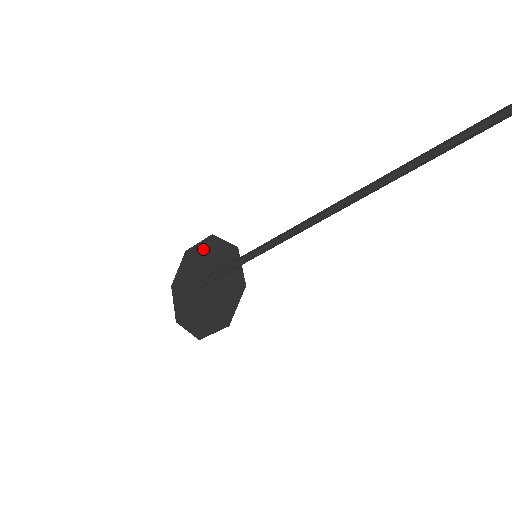
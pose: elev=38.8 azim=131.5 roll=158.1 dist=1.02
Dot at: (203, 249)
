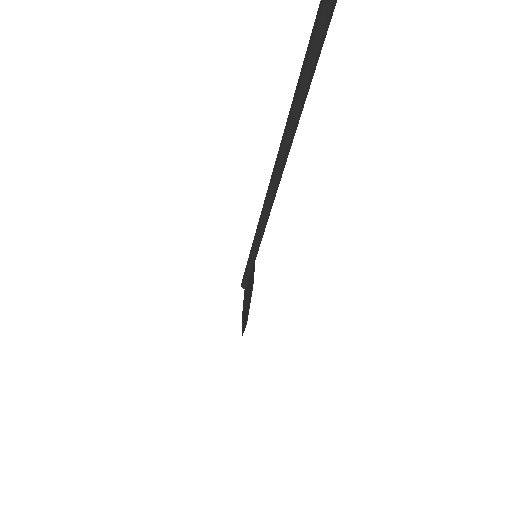
Dot at: occluded
